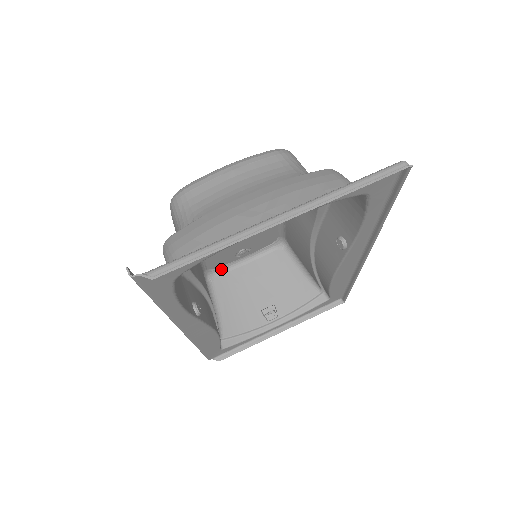
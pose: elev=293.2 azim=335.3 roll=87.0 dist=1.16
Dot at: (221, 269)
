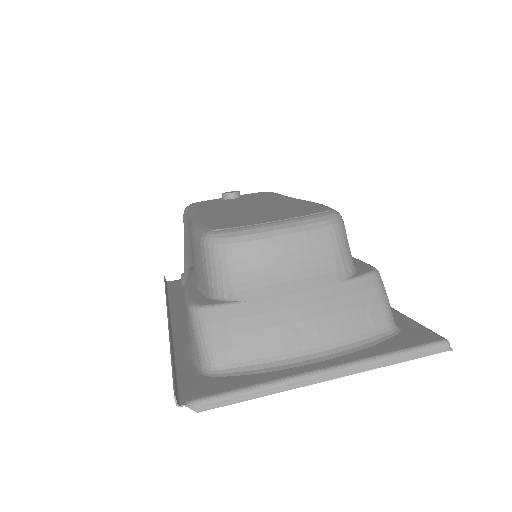
Dot at: occluded
